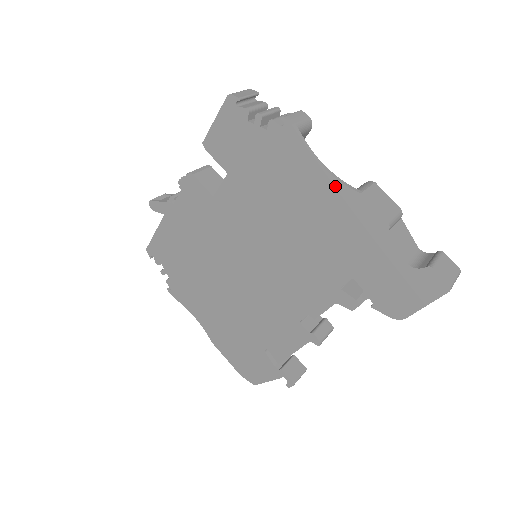
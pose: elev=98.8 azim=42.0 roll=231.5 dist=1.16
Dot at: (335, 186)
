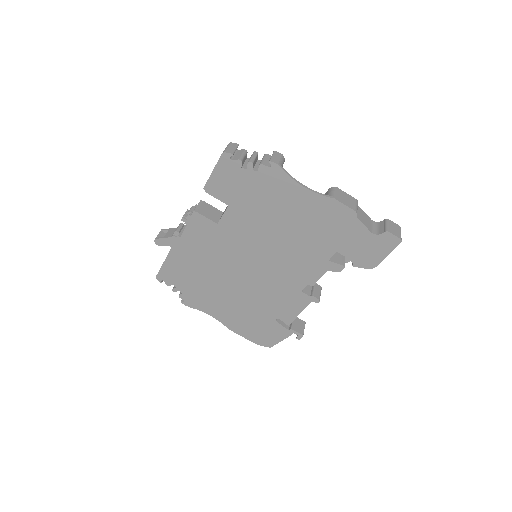
Dot at: (315, 197)
